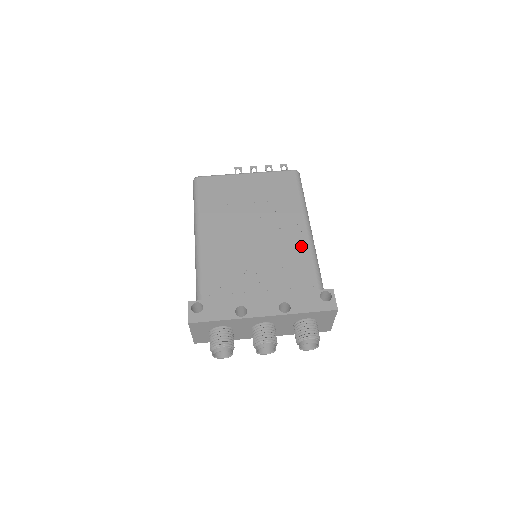
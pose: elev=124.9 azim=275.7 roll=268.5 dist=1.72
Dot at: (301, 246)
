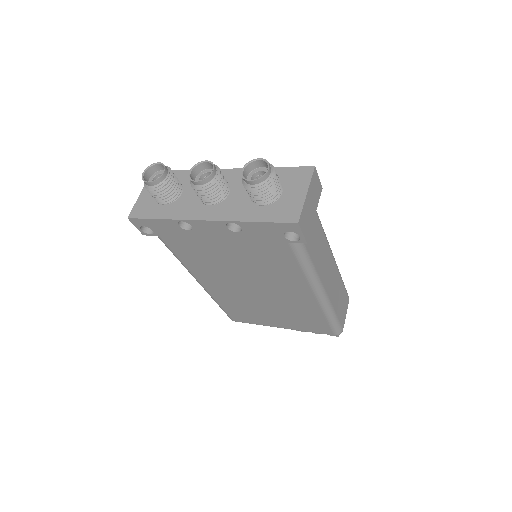
Dot at: occluded
